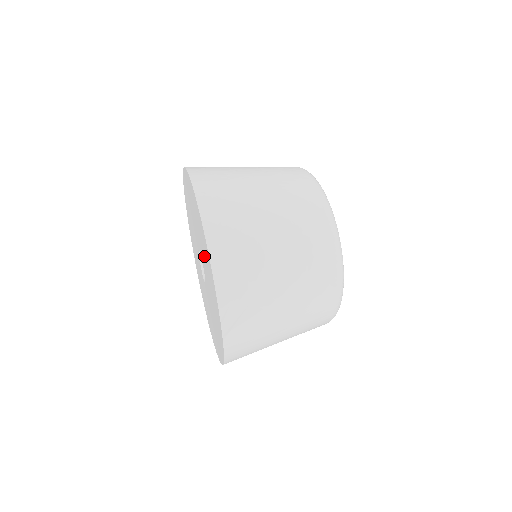
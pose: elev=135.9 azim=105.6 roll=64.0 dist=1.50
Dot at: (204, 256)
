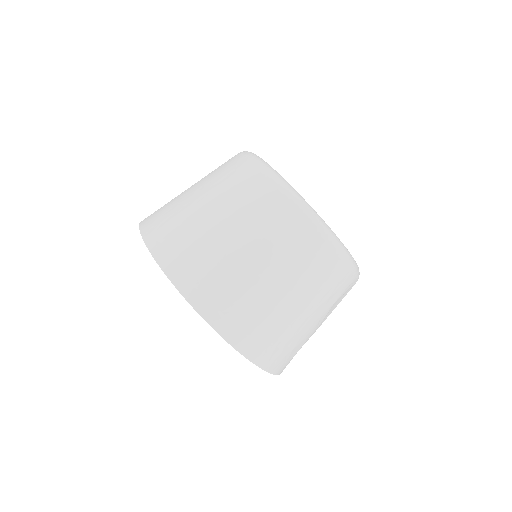
Dot at: occluded
